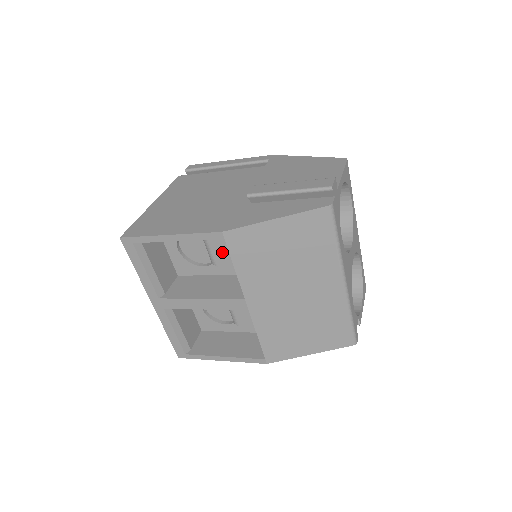
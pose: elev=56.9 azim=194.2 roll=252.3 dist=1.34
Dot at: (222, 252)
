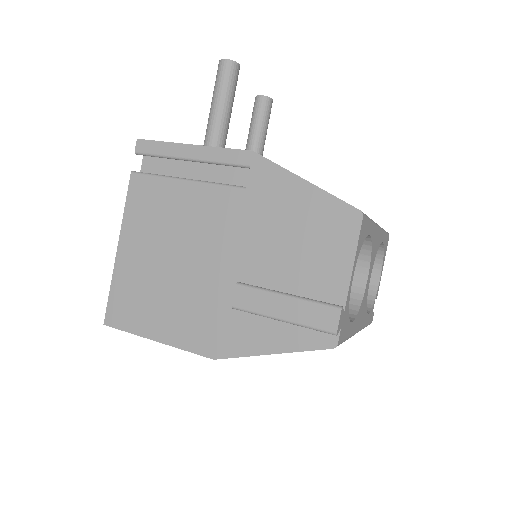
Dot at: occluded
